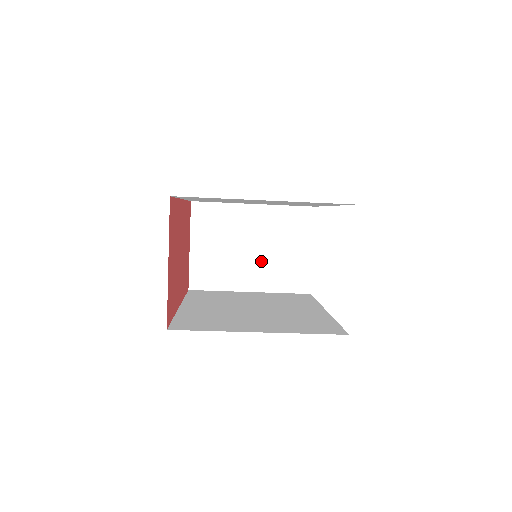
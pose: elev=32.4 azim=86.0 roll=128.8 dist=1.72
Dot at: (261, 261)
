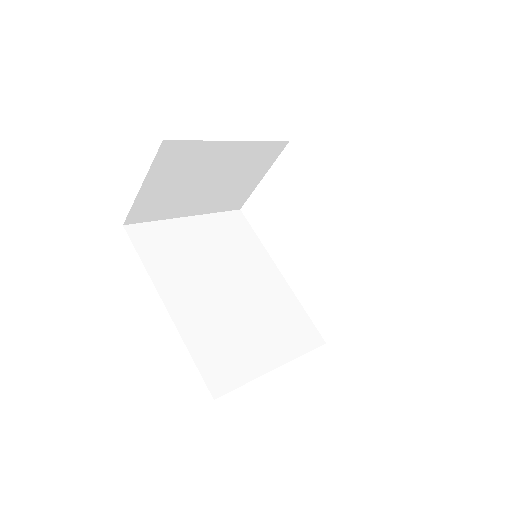
Dot at: (212, 191)
